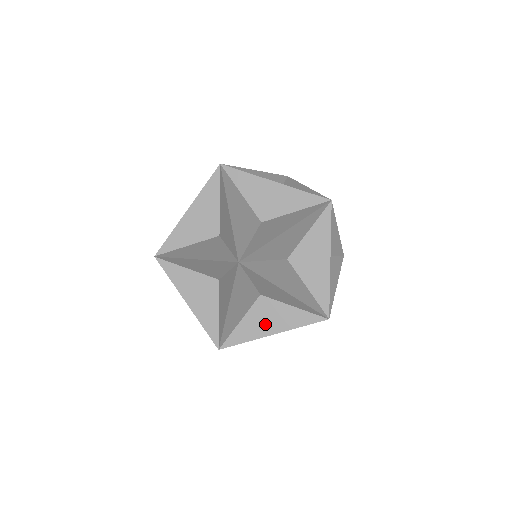
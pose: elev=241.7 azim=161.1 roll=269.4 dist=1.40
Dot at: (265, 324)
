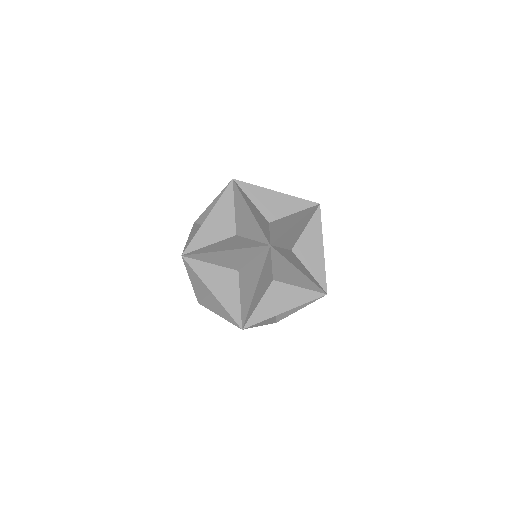
Dot at: occluded
